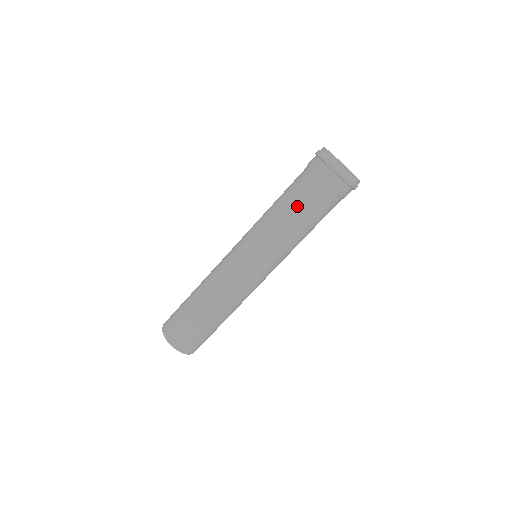
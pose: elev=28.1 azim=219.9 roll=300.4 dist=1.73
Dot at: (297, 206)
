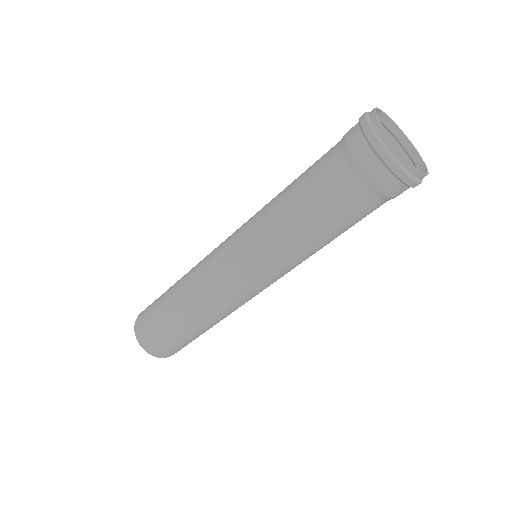
Dot at: (310, 198)
